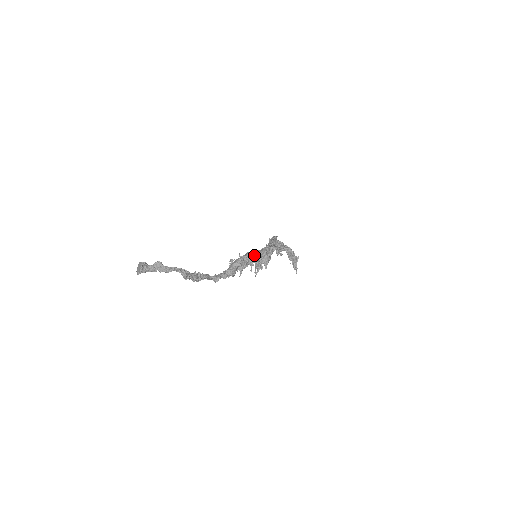
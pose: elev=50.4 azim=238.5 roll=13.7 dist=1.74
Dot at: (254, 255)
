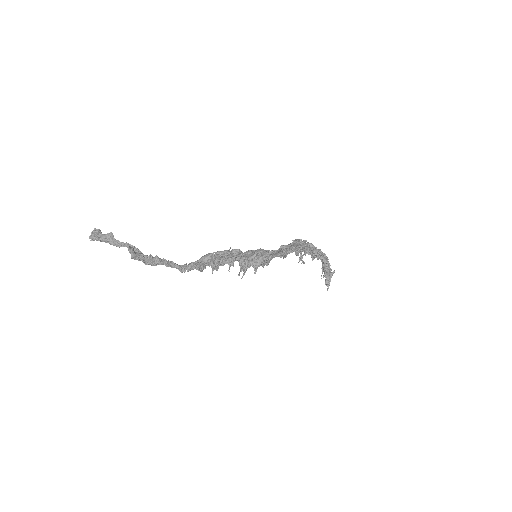
Dot at: (233, 254)
